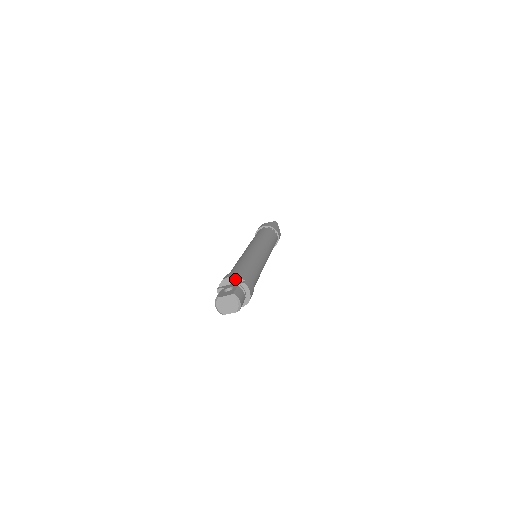
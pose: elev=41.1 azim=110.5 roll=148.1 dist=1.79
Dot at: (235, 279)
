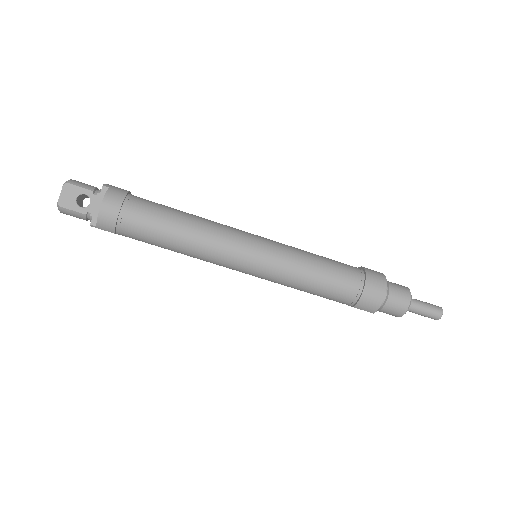
Dot at: occluded
